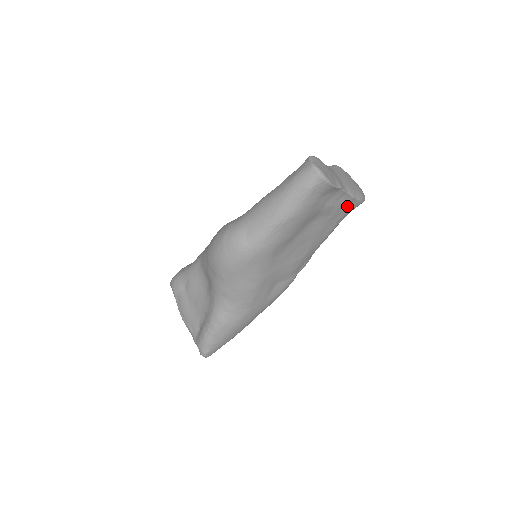
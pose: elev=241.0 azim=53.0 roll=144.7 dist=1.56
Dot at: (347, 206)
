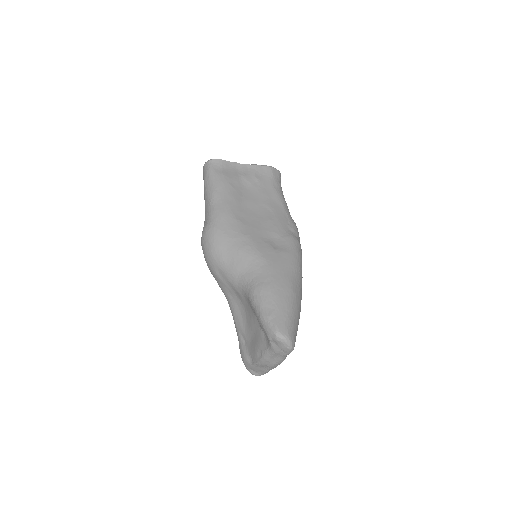
Dot at: (263, 173)
